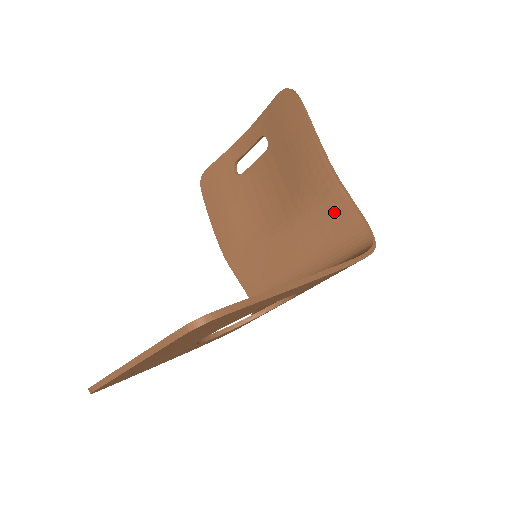
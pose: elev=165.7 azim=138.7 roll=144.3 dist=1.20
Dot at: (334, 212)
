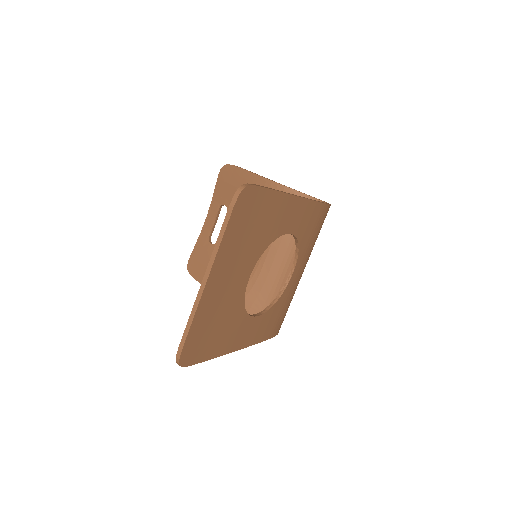
Dot at: occluded
